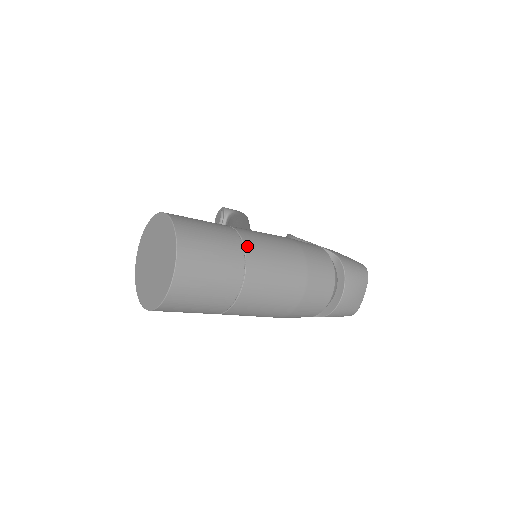
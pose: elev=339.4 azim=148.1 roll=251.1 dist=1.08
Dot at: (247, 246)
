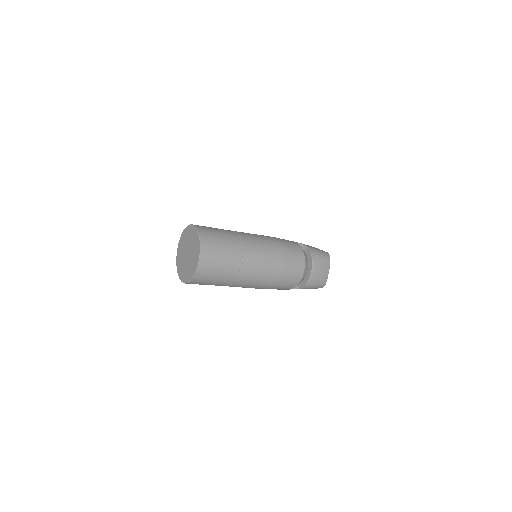
Dot at: (243, 240)
